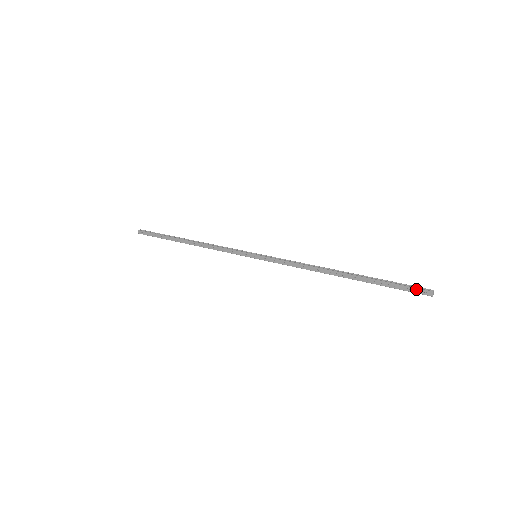
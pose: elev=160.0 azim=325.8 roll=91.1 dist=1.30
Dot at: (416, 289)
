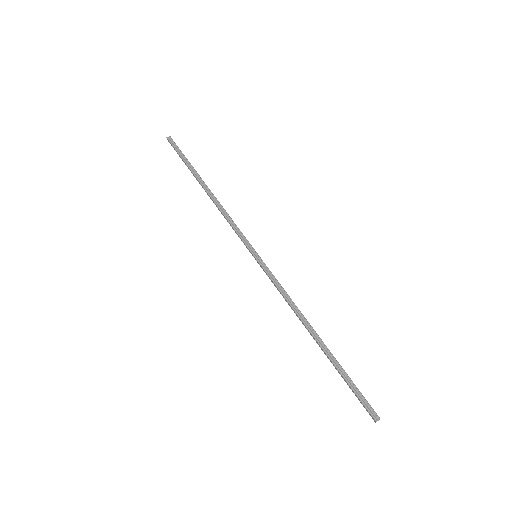
Dot at: (365, 407)
